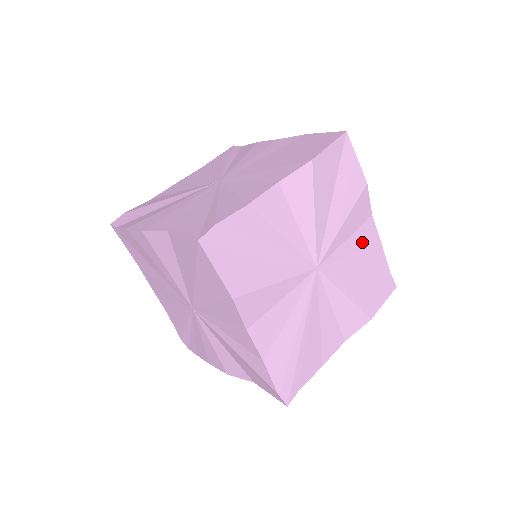
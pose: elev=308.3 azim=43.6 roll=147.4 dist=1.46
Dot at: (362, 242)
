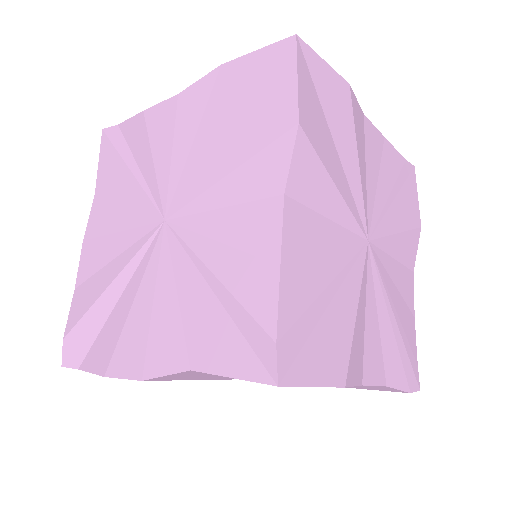
Dot at: (374, 157)
